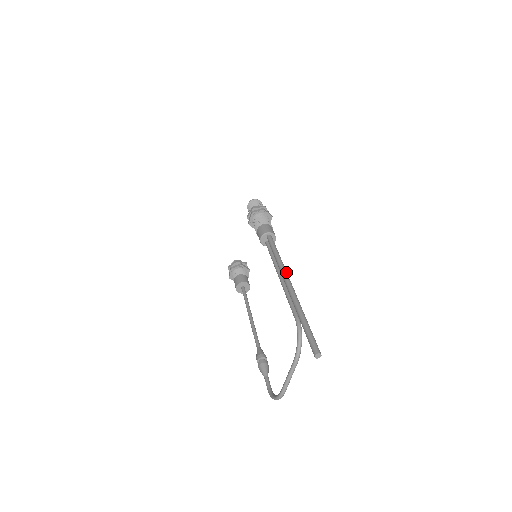
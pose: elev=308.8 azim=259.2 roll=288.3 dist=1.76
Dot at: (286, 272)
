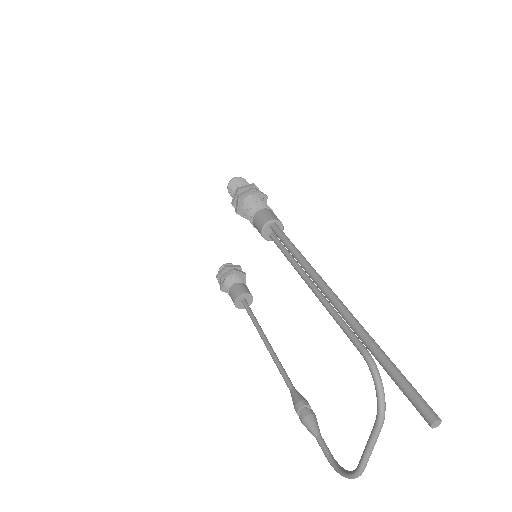
Dot at: (320, 277)
